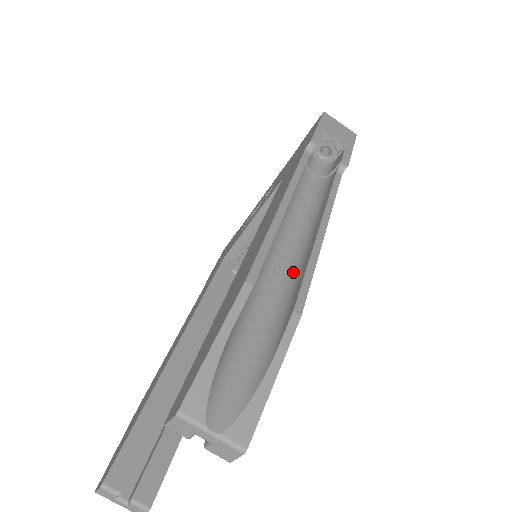
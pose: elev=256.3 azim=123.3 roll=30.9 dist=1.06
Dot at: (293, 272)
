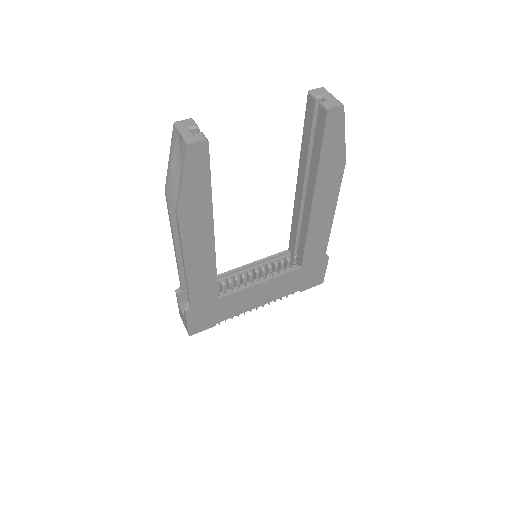
Dot at: occluded
